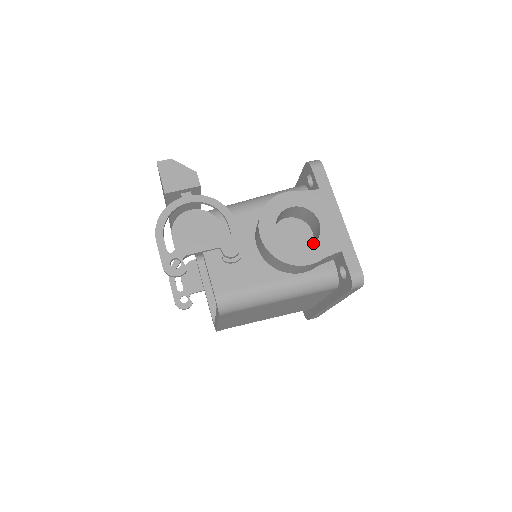
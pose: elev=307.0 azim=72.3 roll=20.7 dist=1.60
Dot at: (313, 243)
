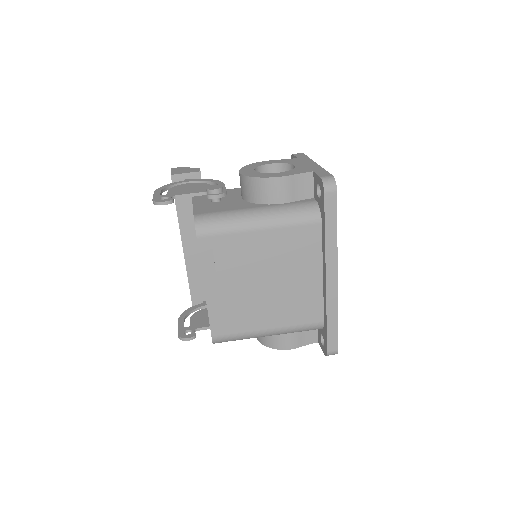
Dot at: occluded
